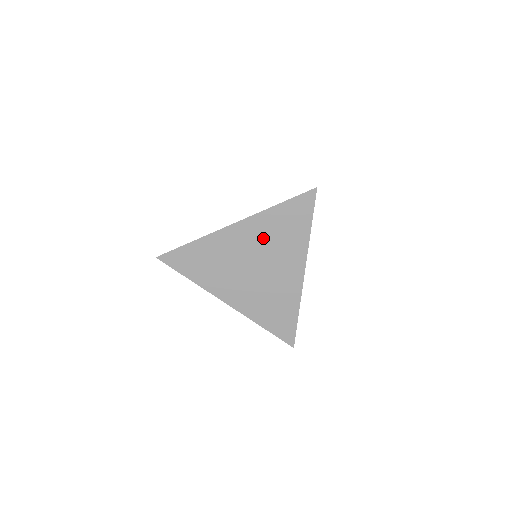
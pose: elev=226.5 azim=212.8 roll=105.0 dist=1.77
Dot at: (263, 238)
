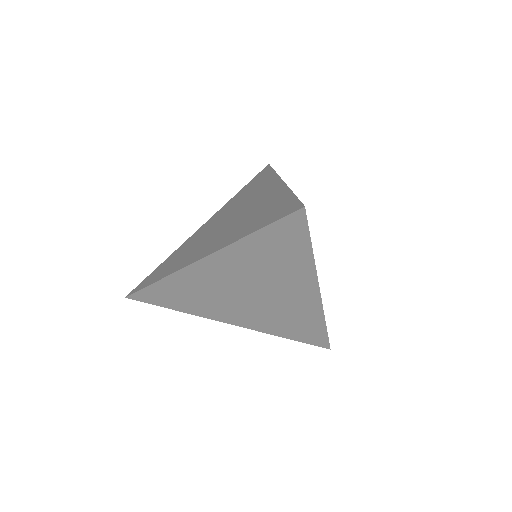
Dot at: (247, 269)
